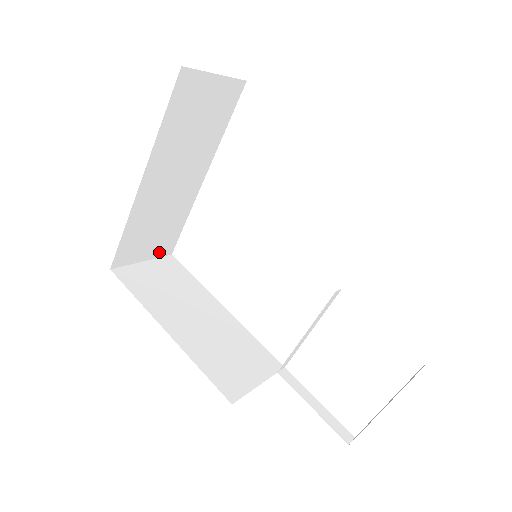
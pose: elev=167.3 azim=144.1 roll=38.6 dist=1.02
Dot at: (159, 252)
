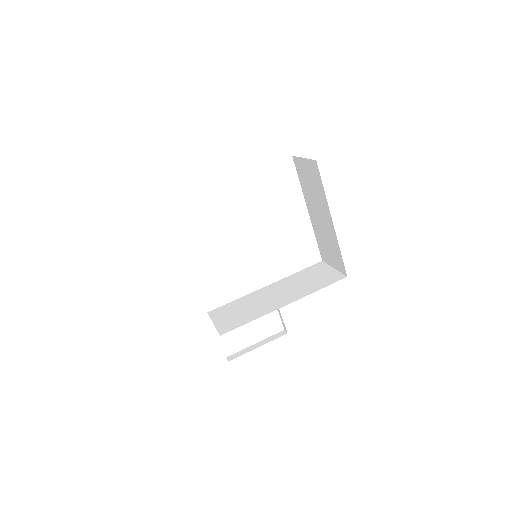
Dot at: occluded
